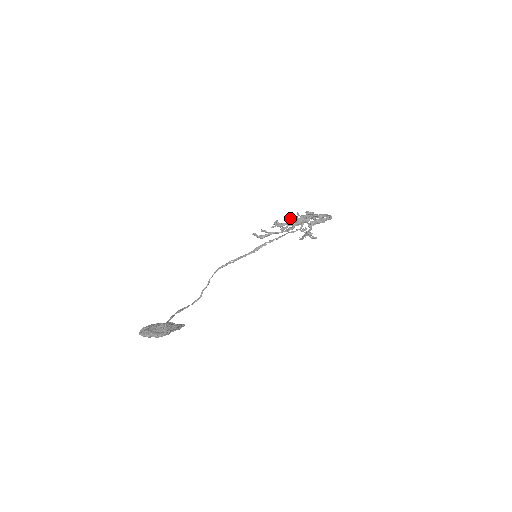
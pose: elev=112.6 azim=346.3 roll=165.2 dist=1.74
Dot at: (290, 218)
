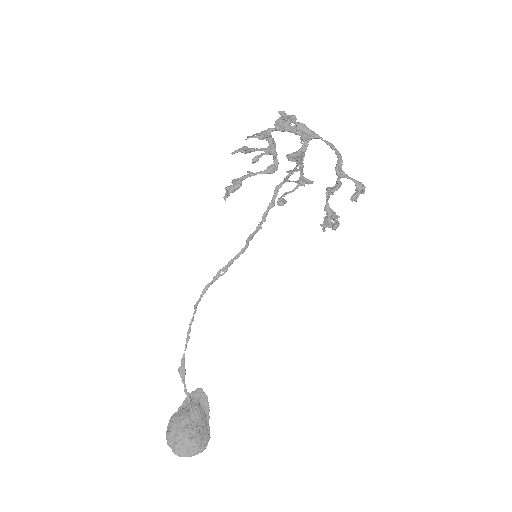
Dot at: (289, 172)
